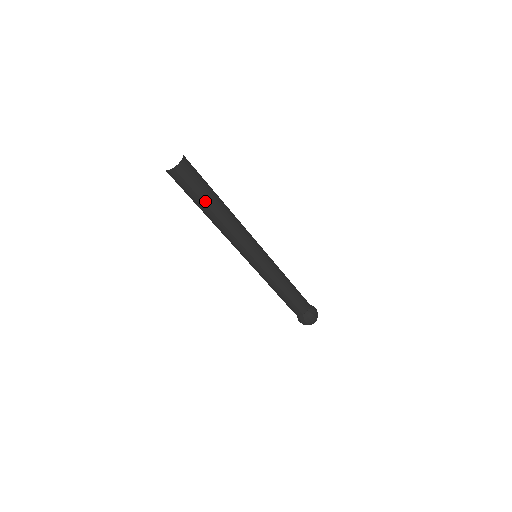
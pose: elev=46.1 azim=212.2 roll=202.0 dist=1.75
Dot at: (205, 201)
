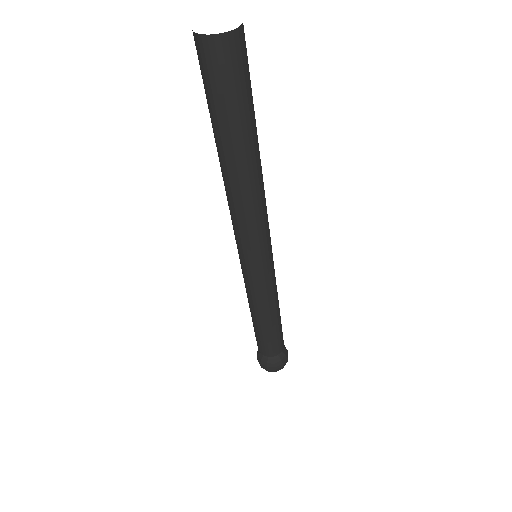
Dot at: (234, 133)
